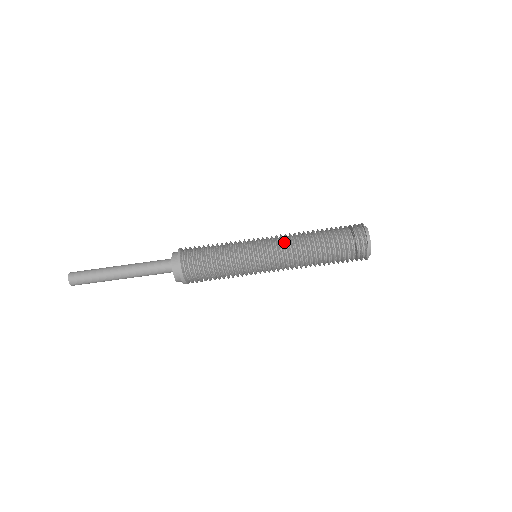
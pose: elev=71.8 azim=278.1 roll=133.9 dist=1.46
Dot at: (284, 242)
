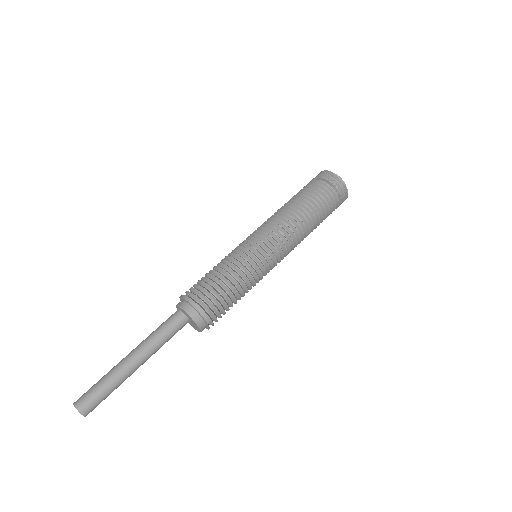
Dot at: occluded
